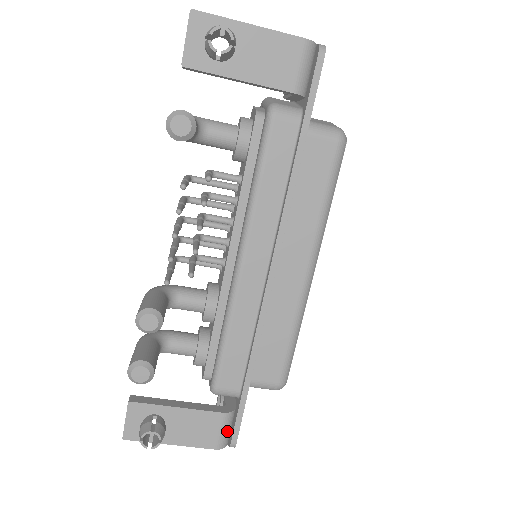
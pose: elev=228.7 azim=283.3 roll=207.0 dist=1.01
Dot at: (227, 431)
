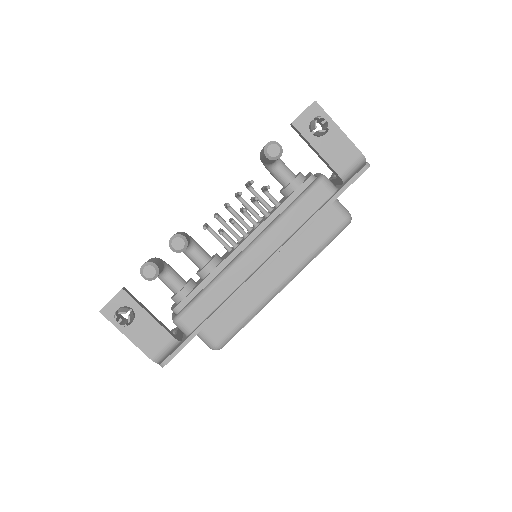
Dot at: (166, 352)
